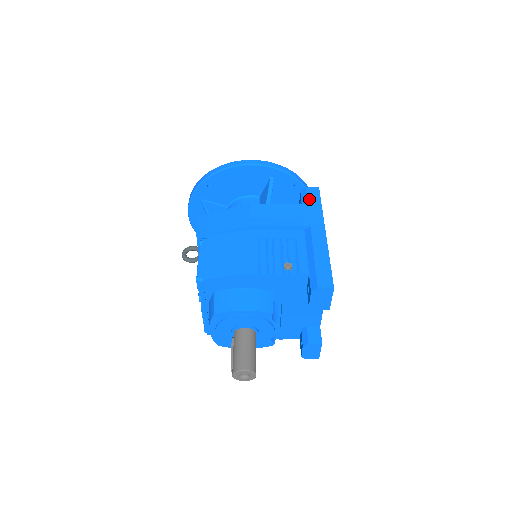
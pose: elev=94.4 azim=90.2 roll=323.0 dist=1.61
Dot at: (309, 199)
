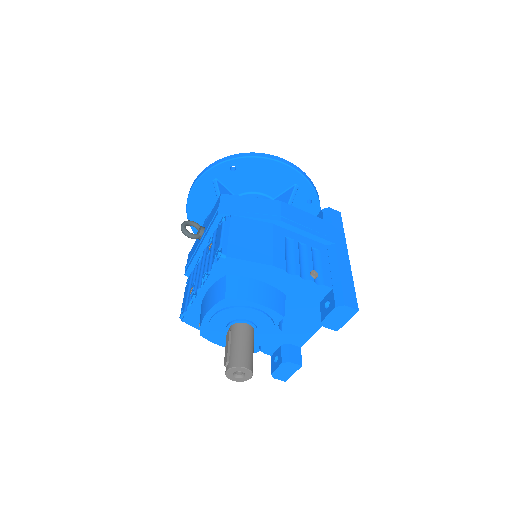
Dot at: (333, 219)
